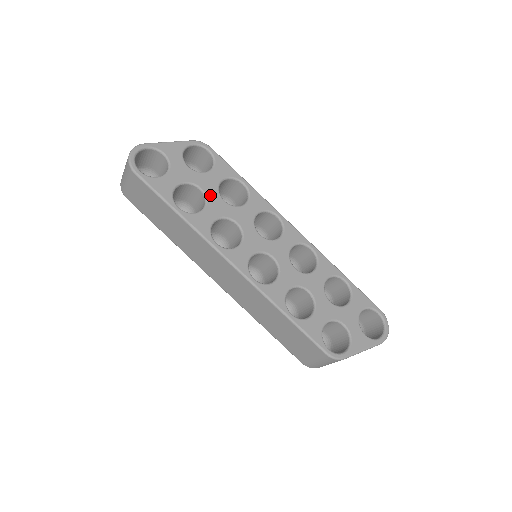
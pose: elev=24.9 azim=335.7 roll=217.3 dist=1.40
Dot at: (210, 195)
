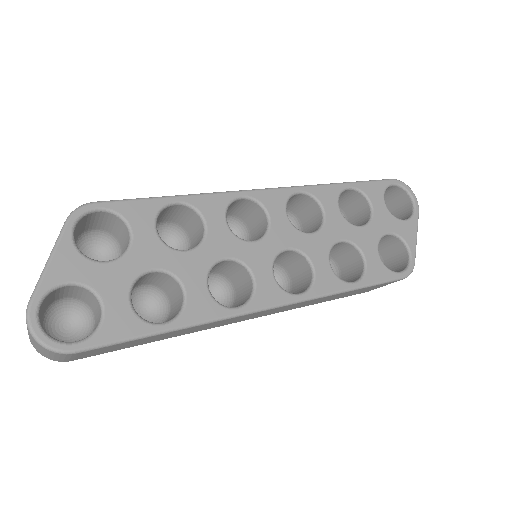
Dot at: (169, 265)
